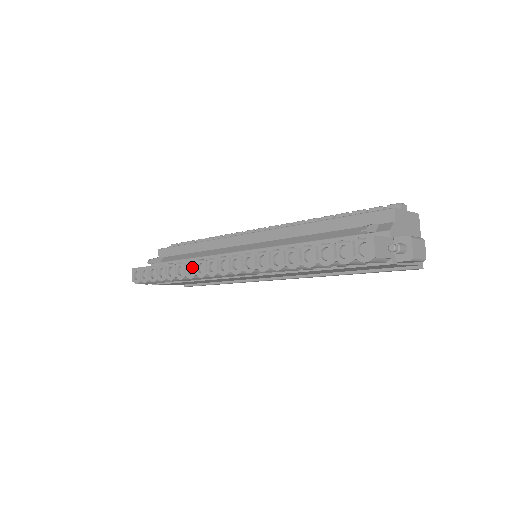
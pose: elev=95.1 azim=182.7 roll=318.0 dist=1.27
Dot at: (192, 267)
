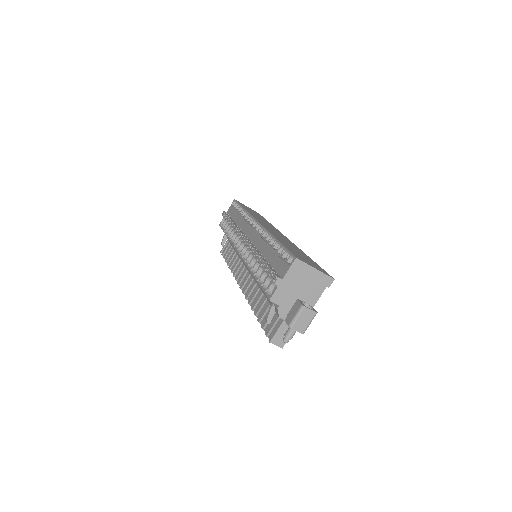
Dot at: occluded
